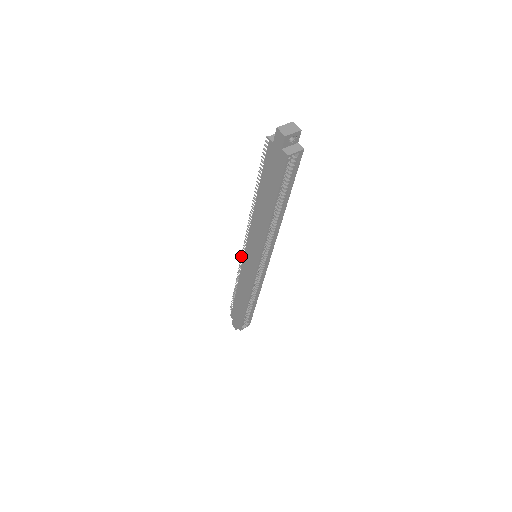
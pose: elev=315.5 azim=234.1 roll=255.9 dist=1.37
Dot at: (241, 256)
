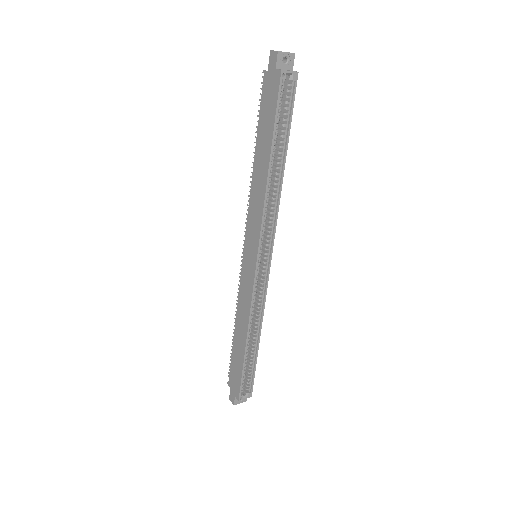
Dot at: occluded
